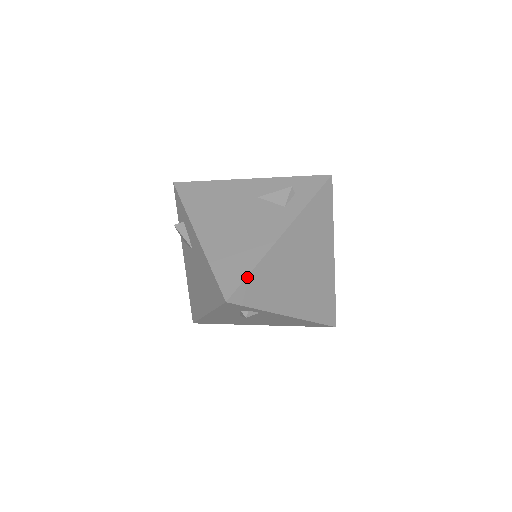
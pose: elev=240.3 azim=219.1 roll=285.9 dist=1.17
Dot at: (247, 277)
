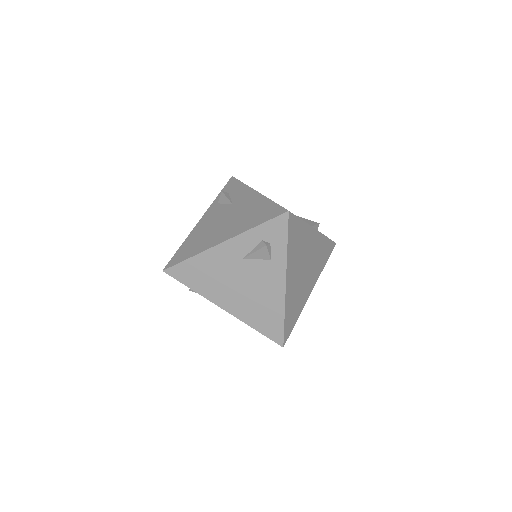
Dot at: (284, 326)
